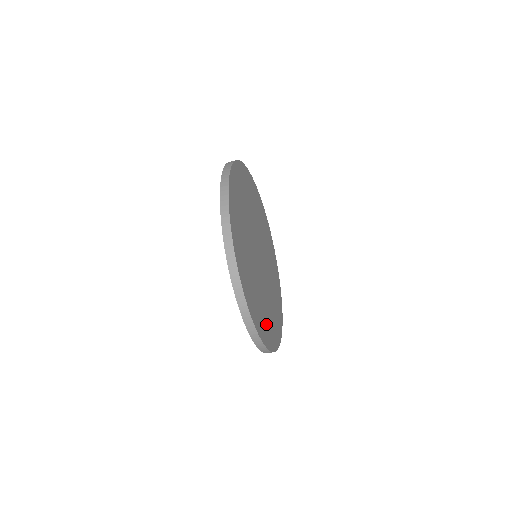
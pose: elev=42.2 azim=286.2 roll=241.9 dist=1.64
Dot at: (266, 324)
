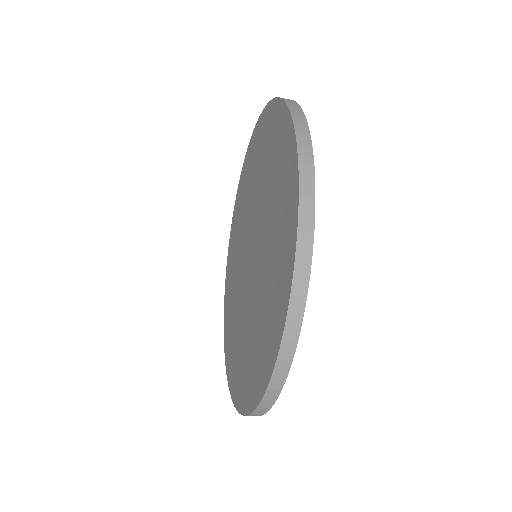
Dot at: occluded
